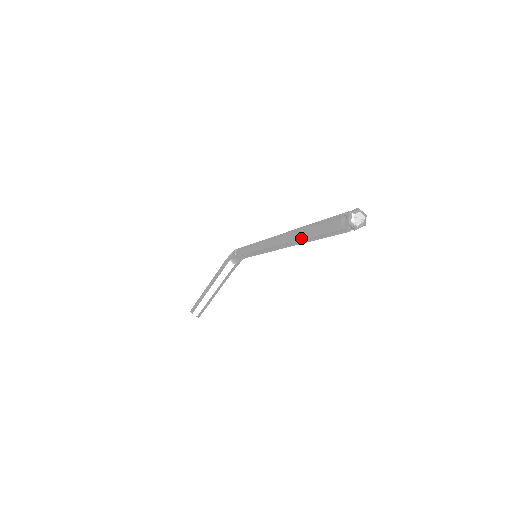
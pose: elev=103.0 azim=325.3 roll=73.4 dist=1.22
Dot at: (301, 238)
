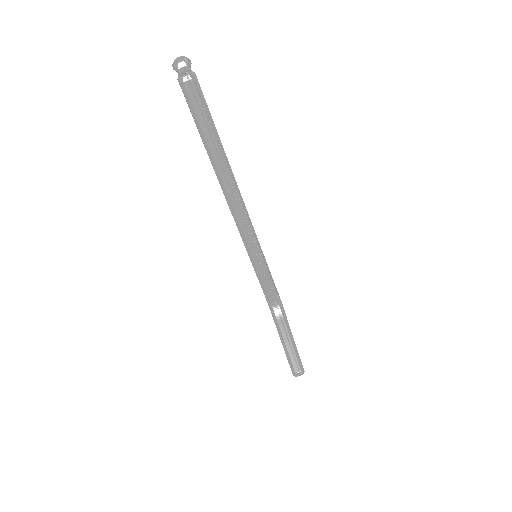
Dot at: (215, 159)
